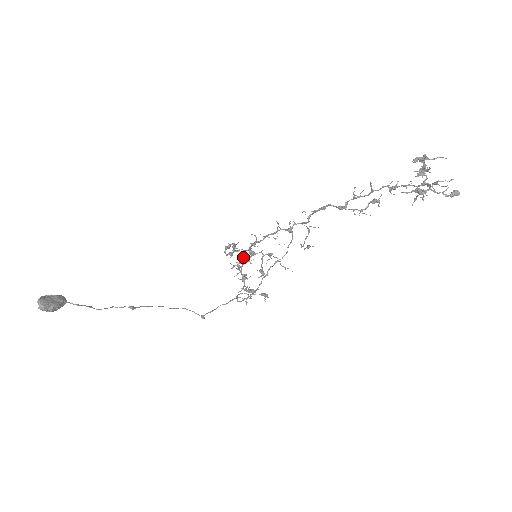
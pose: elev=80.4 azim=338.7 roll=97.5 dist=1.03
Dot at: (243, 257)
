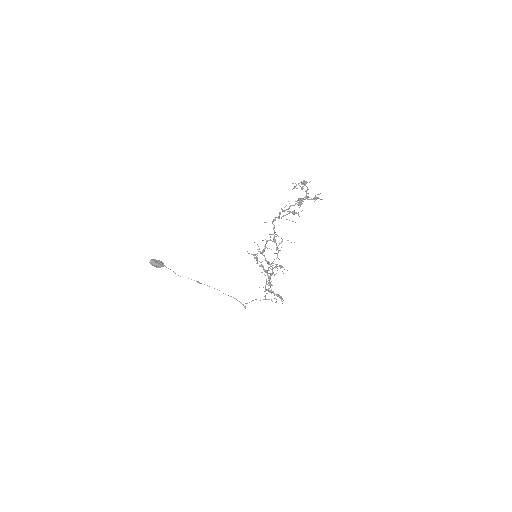
Dot at: occluded
